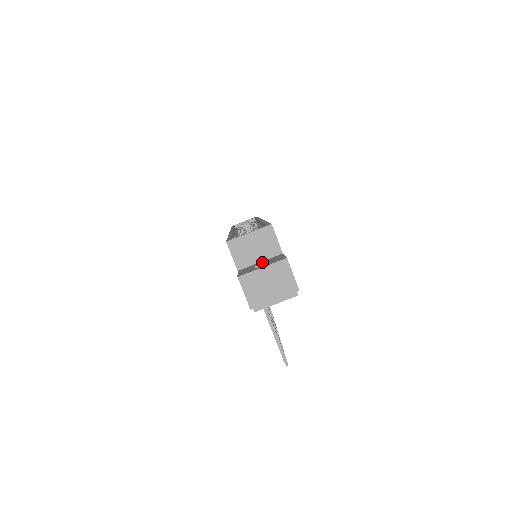
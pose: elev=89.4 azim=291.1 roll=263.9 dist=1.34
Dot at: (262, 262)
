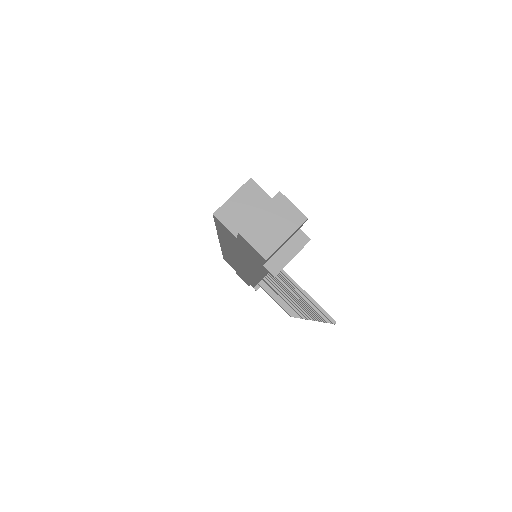
Dot at: occluded
